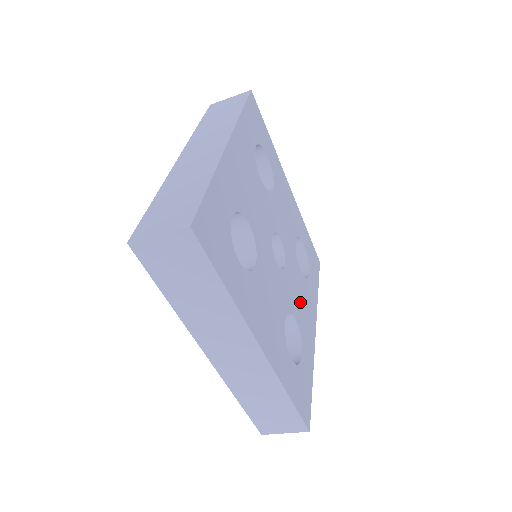
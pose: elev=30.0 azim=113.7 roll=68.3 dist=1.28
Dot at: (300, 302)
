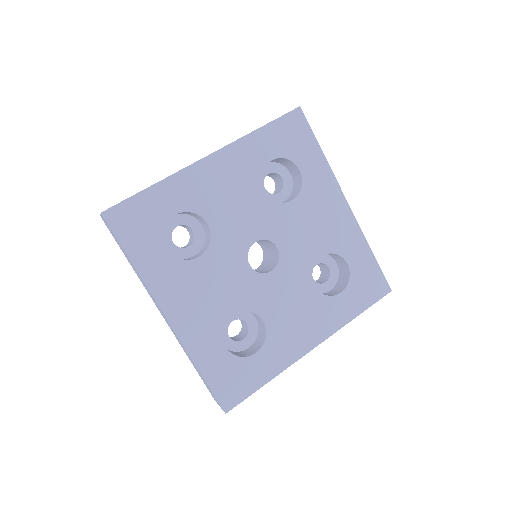
Dot at: (289, 311)
